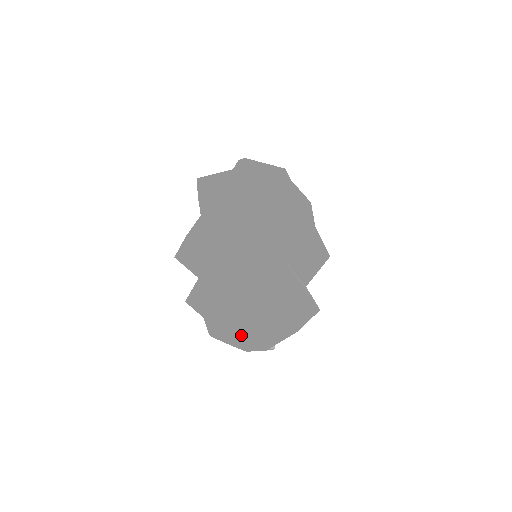
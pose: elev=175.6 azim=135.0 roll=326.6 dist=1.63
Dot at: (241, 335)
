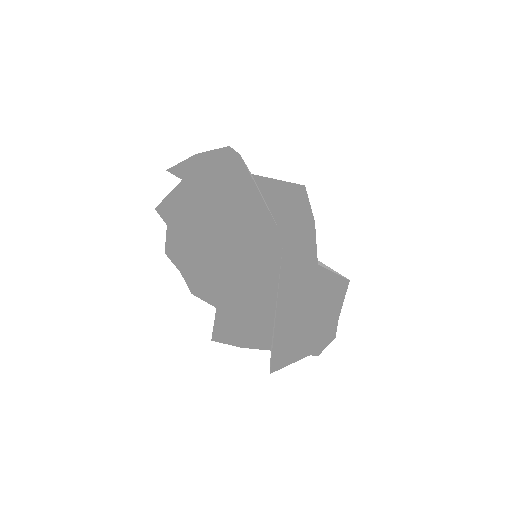
Dot at: (195, 275)
